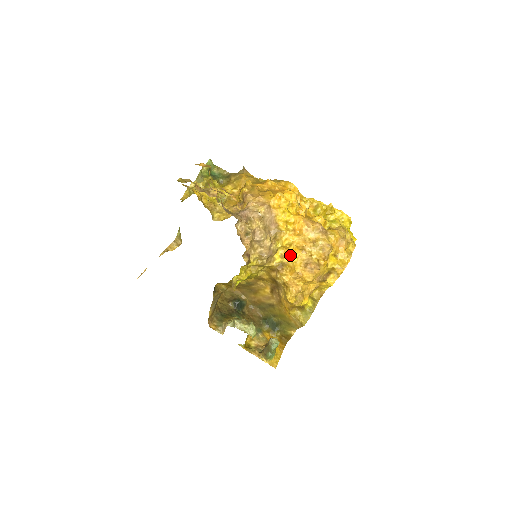
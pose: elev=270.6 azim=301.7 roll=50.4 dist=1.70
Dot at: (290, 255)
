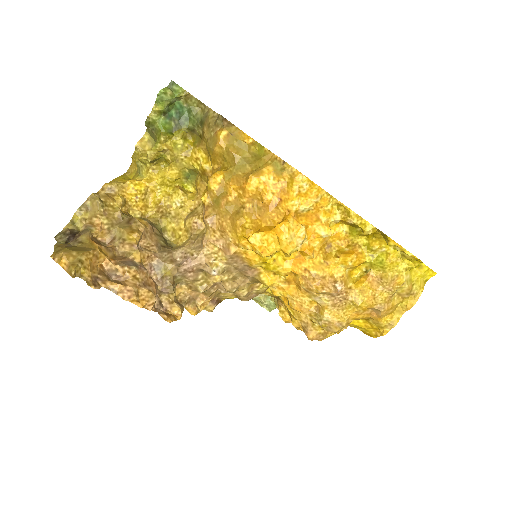
Dot at: (285, 302)
